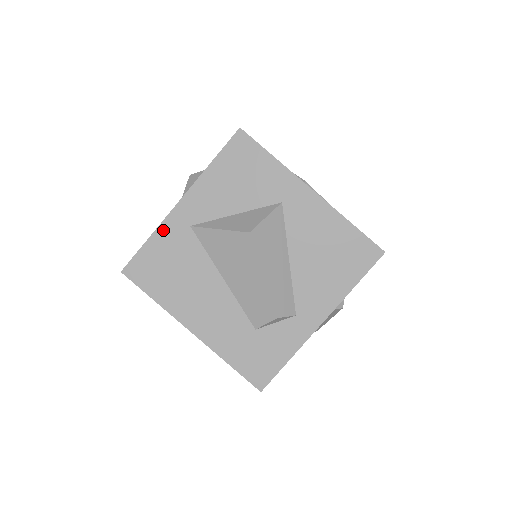
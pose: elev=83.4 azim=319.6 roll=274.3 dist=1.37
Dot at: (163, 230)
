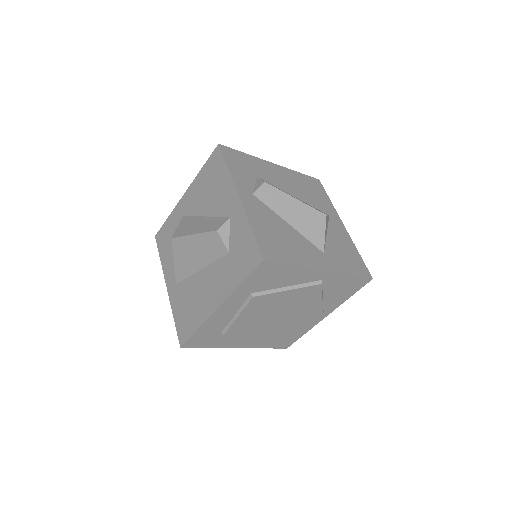
Dot at: (173, 305)
